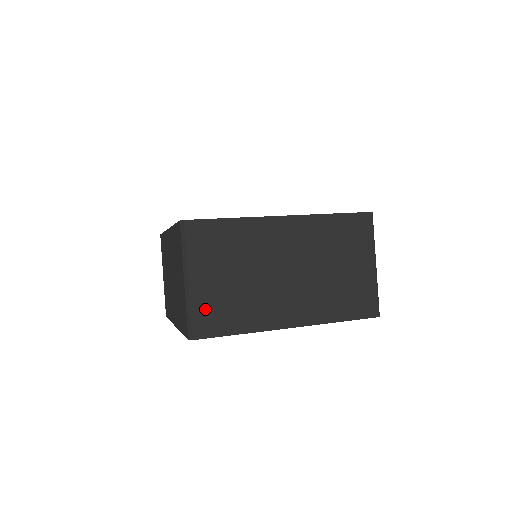
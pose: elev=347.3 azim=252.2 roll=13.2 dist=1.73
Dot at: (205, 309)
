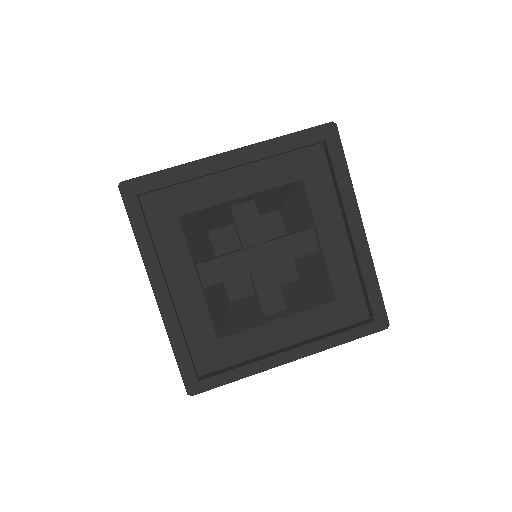
Dot at: occluded
